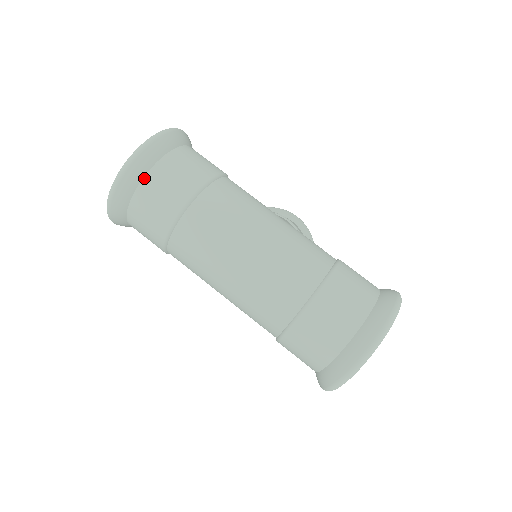
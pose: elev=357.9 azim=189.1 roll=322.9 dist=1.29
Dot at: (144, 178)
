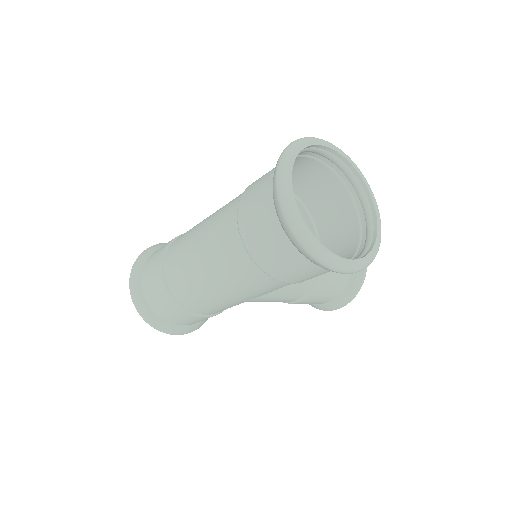
Dot at: (142, 280)
